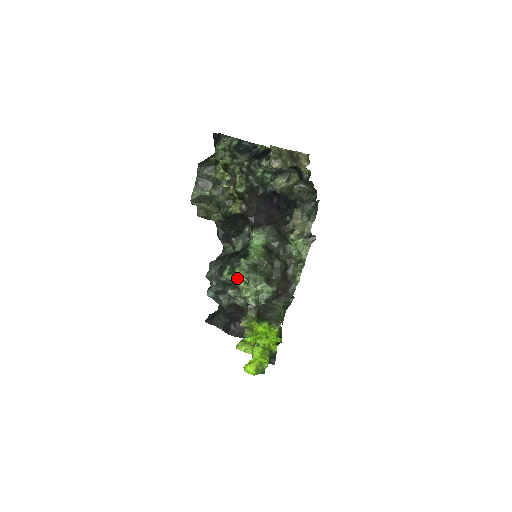
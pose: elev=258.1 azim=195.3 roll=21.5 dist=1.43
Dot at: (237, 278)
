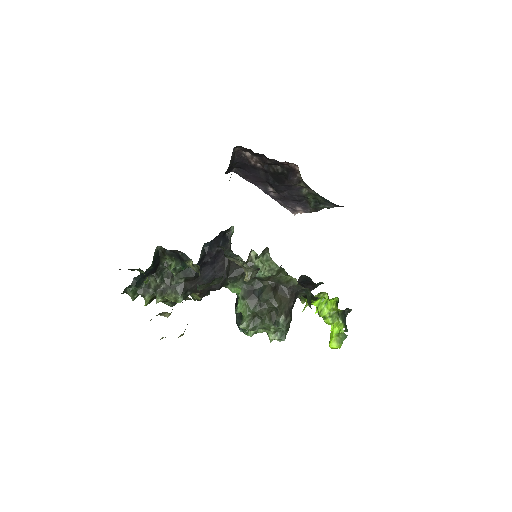
Dot at: (254, 331)
